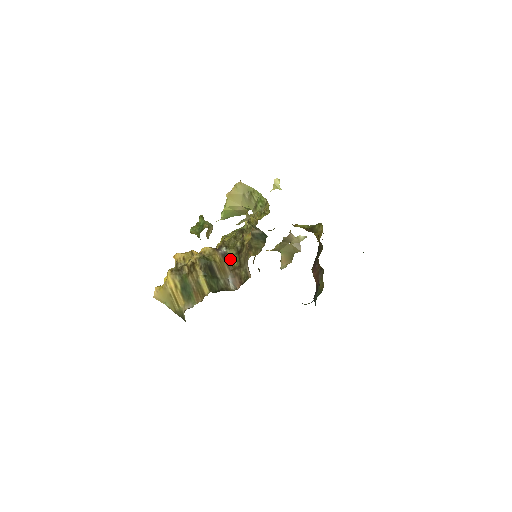
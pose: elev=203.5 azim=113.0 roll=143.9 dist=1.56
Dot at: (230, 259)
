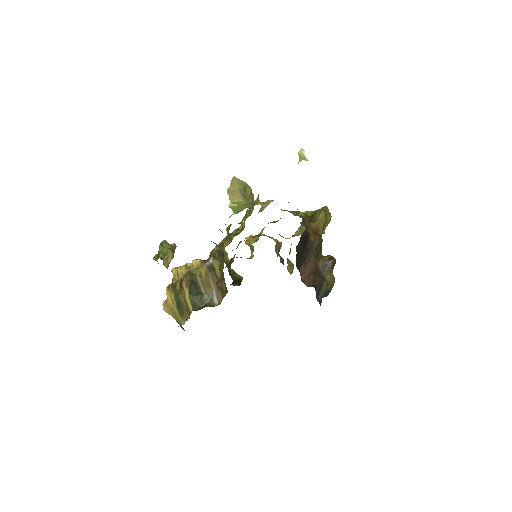
Dot at: (215, 271)
